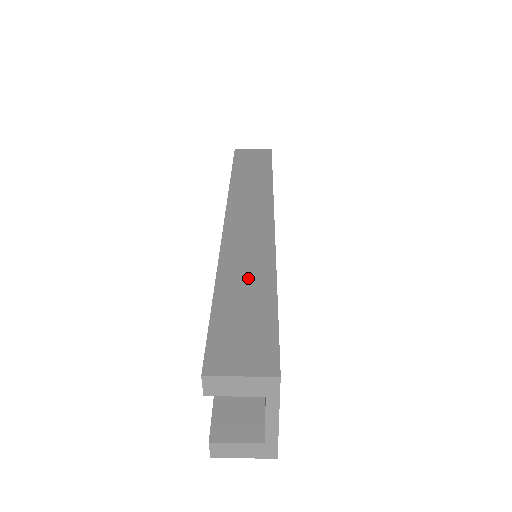
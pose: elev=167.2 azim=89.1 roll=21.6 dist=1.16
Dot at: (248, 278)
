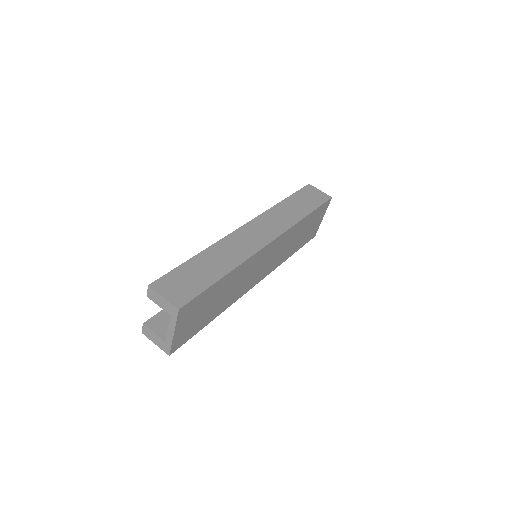
Dot at: (219, 260)
